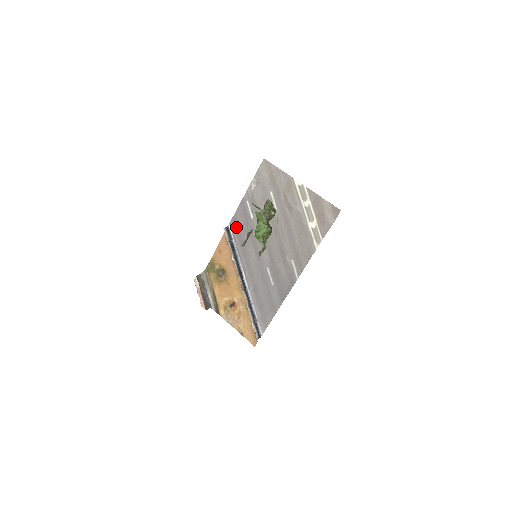
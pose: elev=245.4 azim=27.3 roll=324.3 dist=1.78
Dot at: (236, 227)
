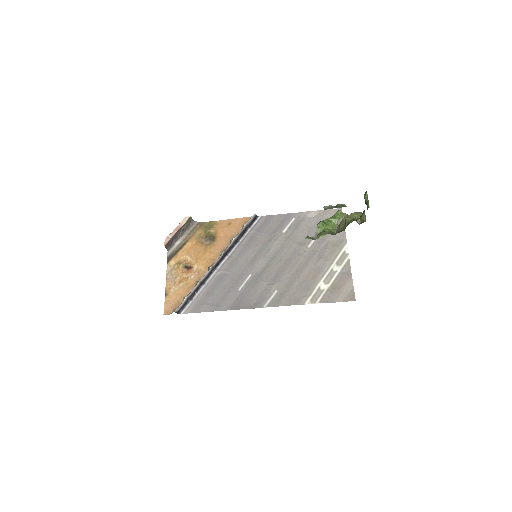
Dot at: (263, 224)
